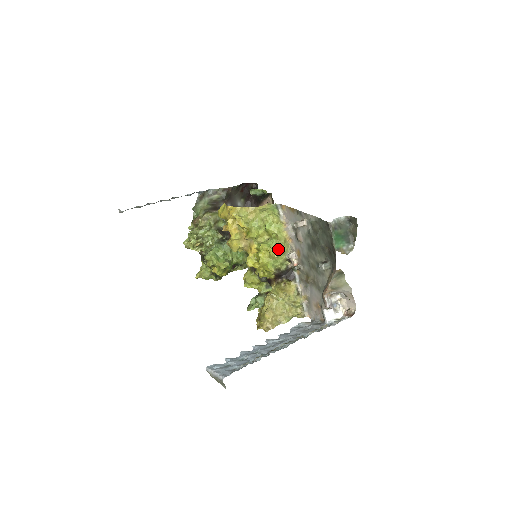
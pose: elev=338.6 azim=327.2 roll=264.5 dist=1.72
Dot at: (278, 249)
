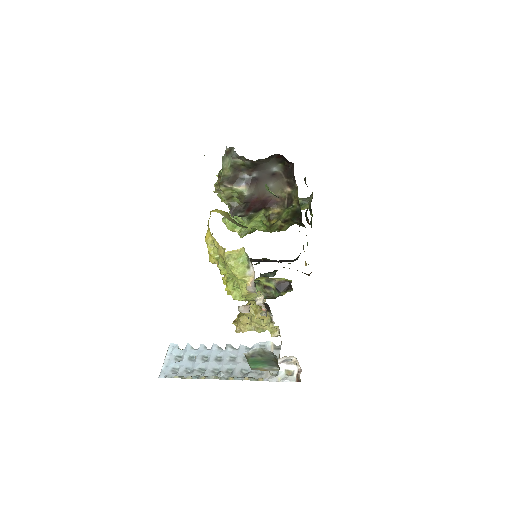
Dot at: (241, 296)
